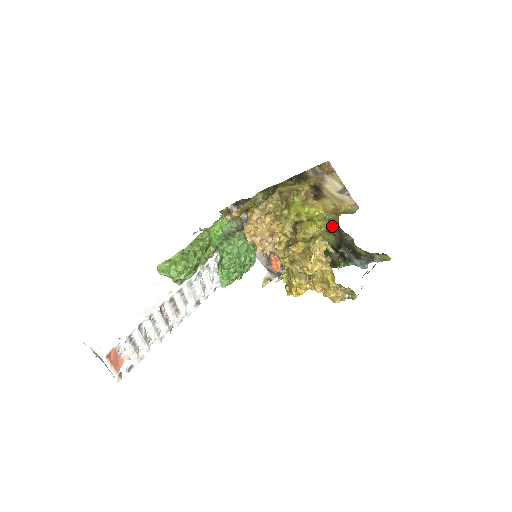
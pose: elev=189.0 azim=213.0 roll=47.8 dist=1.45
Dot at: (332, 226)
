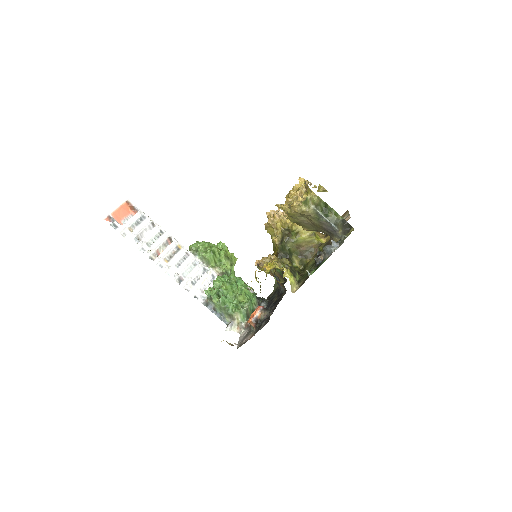
Dot at: (325, 245)
